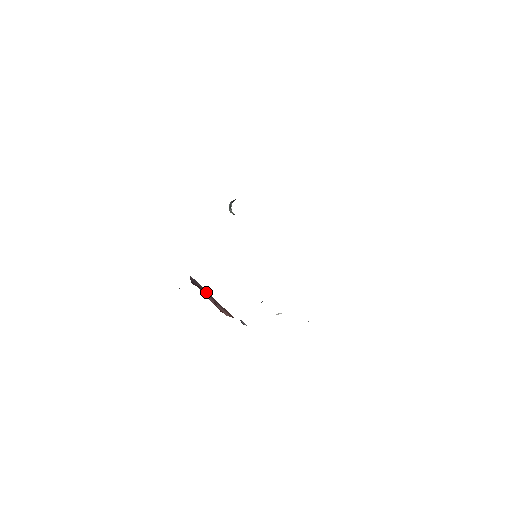
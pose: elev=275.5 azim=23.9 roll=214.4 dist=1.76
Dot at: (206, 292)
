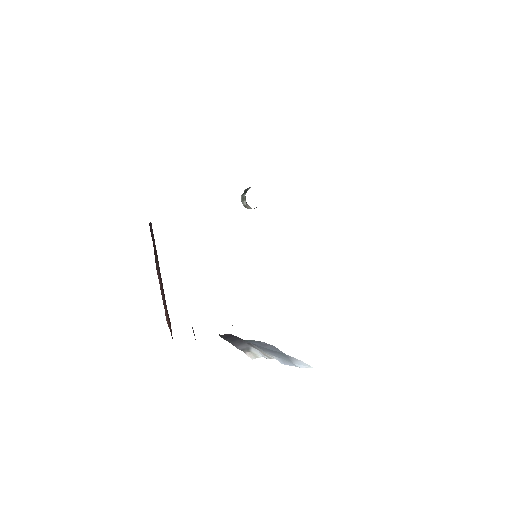
Dot at: (158, 263)
